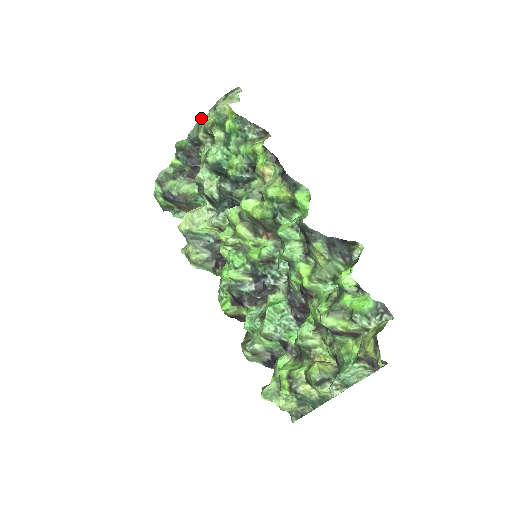
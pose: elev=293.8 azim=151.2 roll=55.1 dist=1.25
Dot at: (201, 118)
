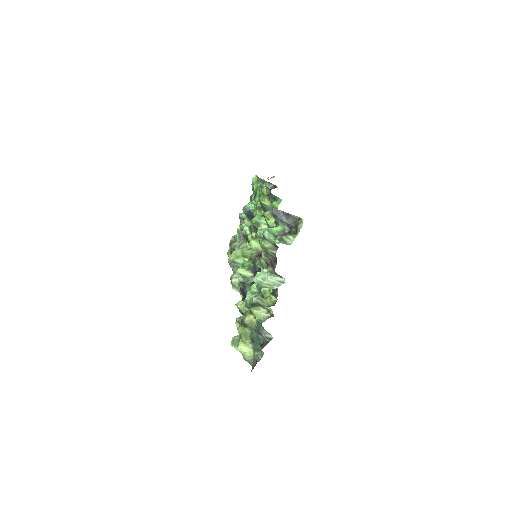
Dot at: occluded
